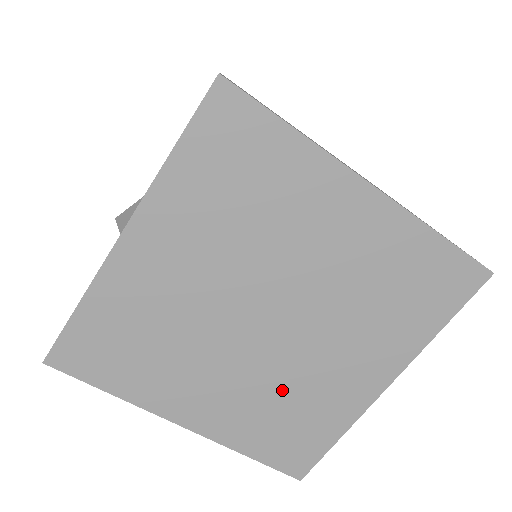
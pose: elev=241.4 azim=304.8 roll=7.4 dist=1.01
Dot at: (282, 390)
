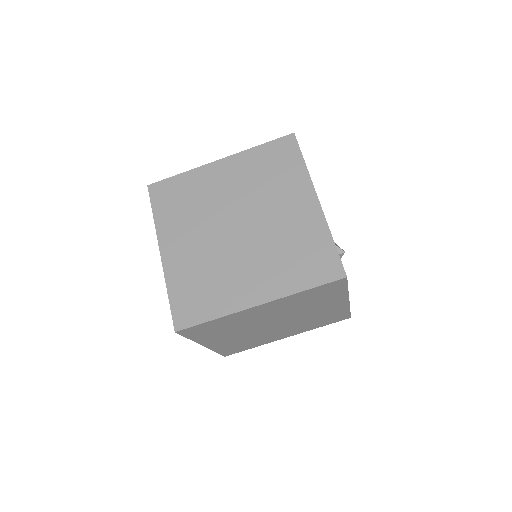
Dot at: (308, 321)
